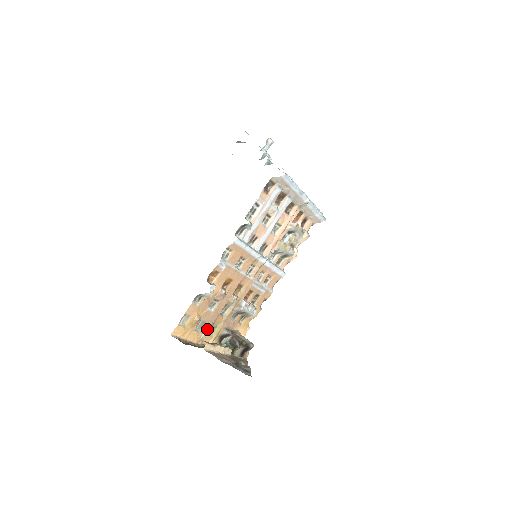
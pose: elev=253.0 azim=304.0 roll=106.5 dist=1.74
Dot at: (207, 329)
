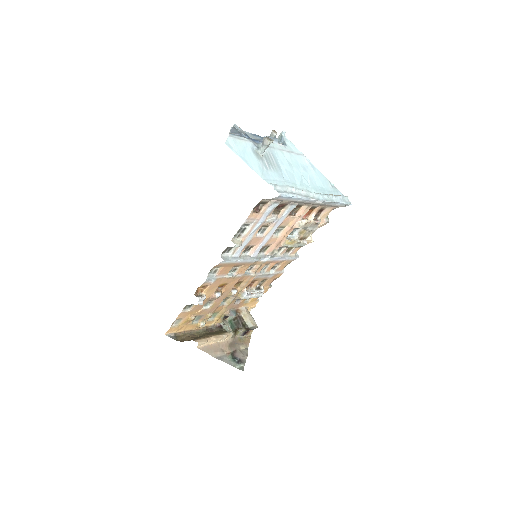
Dot at: (206, 319)
